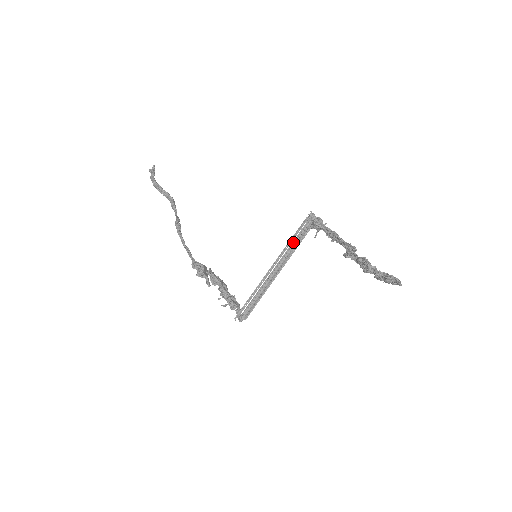
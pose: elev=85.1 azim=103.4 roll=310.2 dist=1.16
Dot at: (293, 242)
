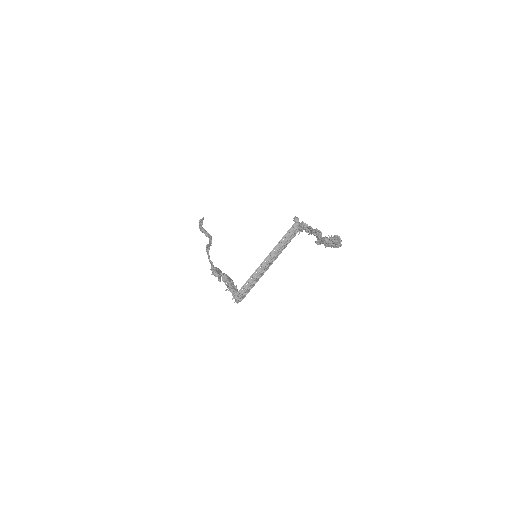
Dot at: (283, 242)
